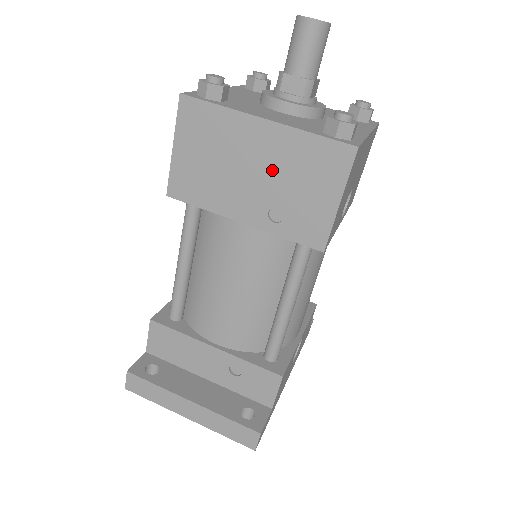
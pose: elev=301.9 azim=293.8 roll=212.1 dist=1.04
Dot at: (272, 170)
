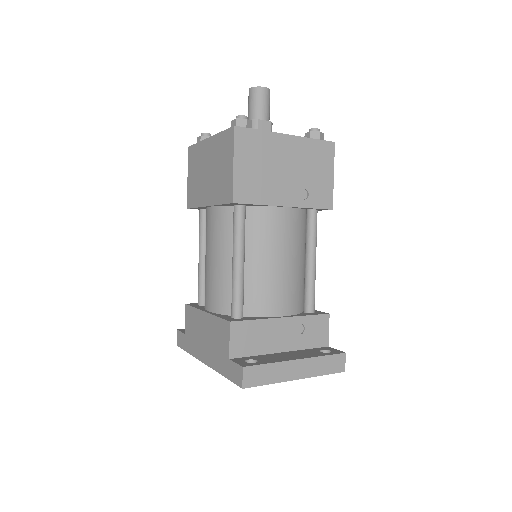
Dot at: (297, 165)
